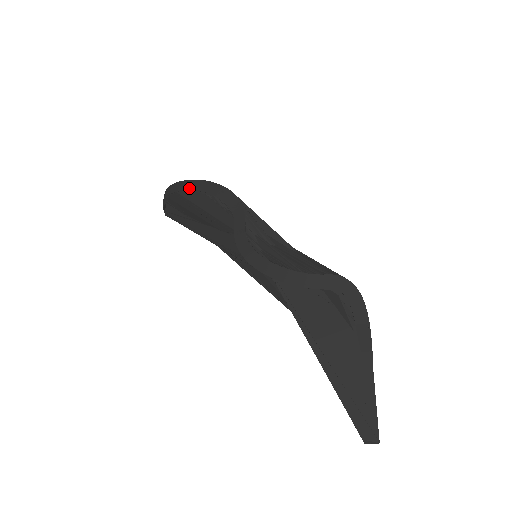
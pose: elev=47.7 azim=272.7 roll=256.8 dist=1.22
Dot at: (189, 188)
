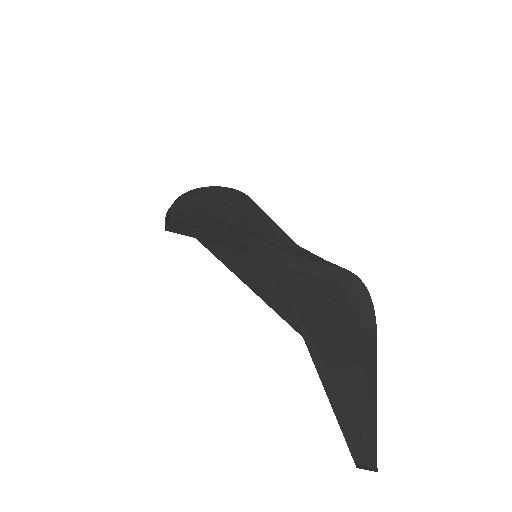
Dot at: (201, 192)
